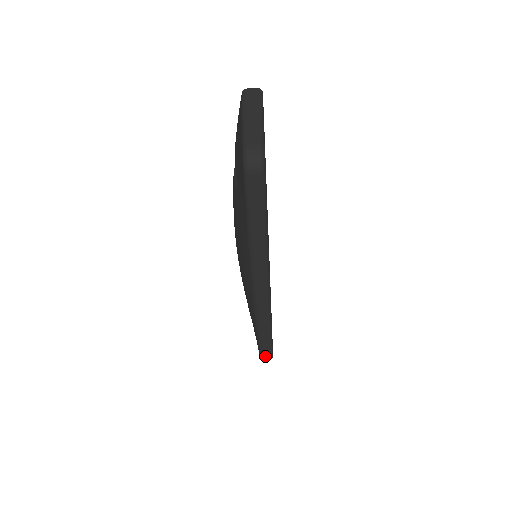
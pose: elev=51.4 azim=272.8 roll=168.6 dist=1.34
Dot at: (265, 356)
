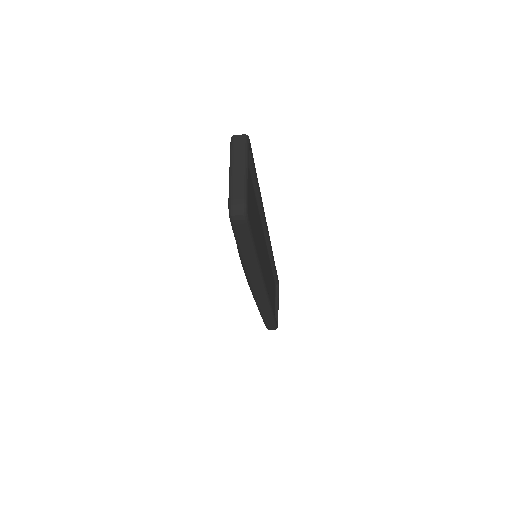
Dot at: (270, 328)
